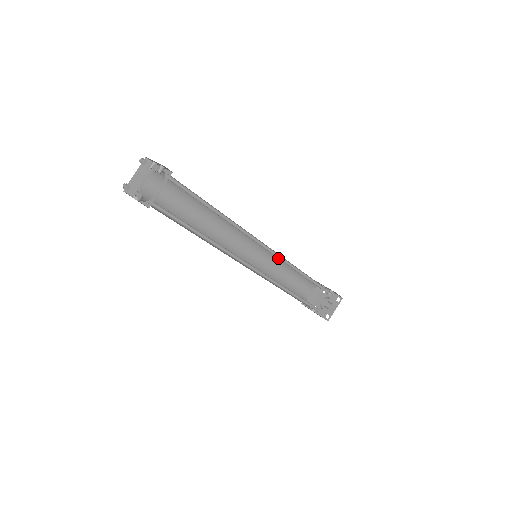
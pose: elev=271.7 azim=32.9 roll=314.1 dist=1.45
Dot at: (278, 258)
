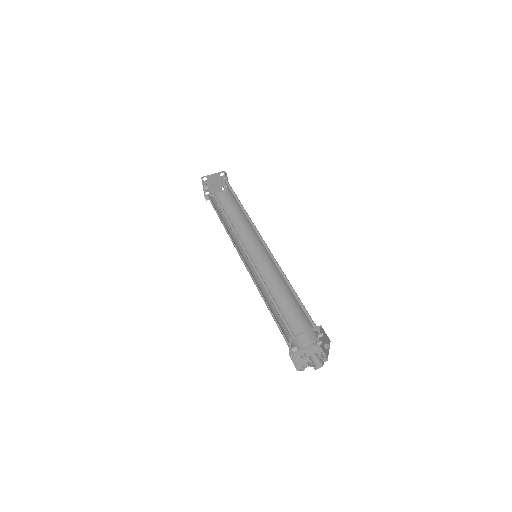
Dot at: (279, 281)
